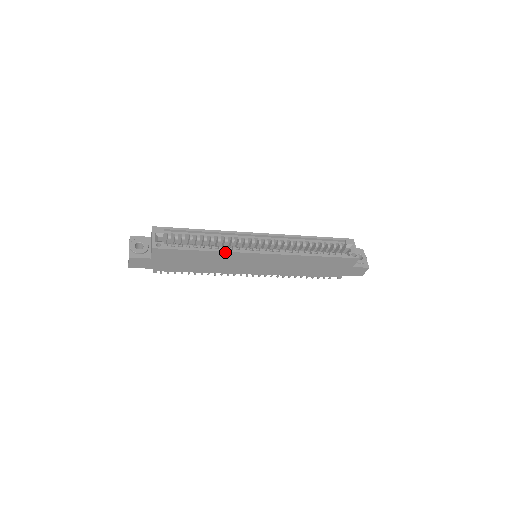
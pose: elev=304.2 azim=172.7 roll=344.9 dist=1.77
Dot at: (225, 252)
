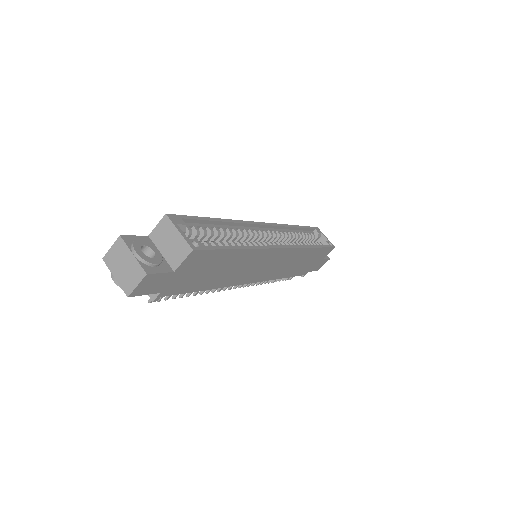
Dot at: (258, 249)
